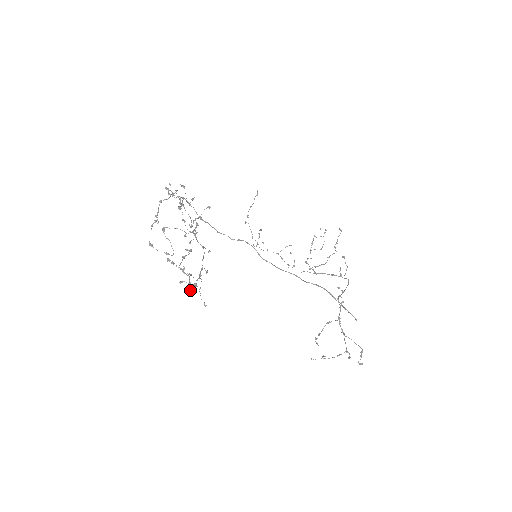
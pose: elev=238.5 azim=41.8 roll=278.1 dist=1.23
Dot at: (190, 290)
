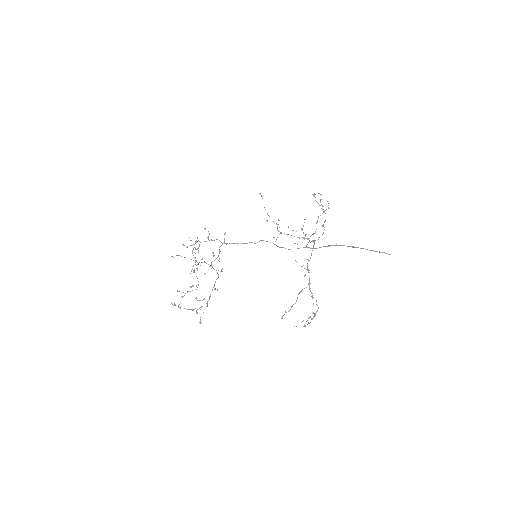
Dot at: occluded
